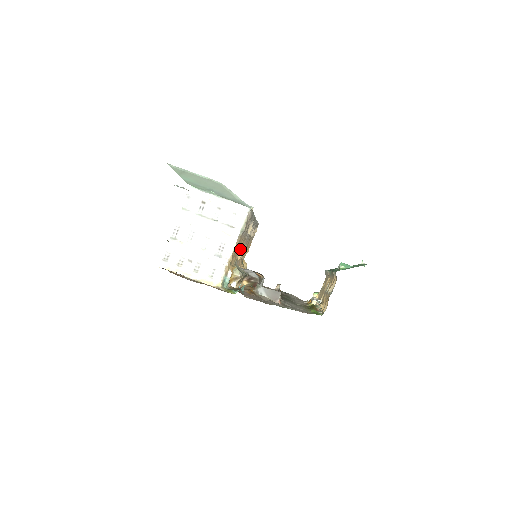
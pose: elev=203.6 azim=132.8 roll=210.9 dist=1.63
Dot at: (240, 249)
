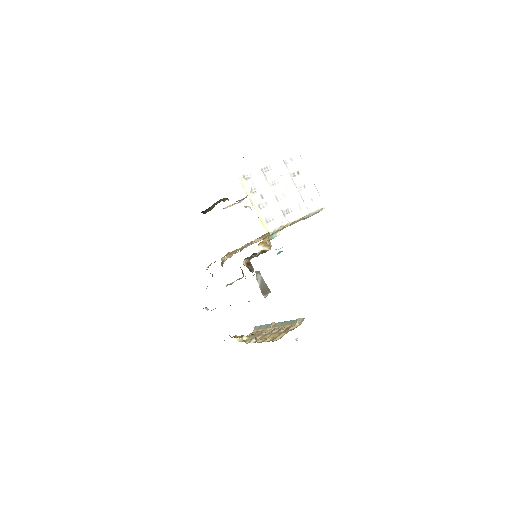
Dot at: occluded
